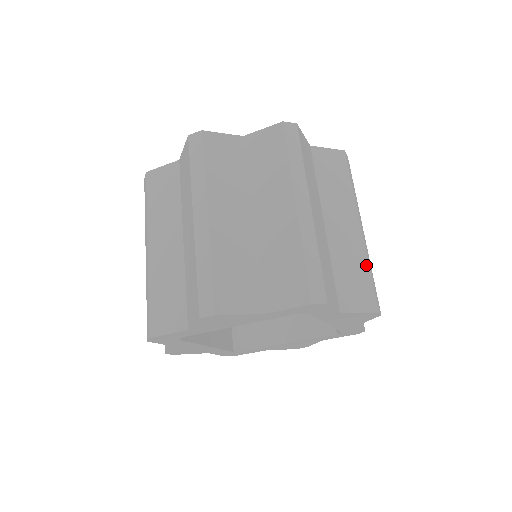
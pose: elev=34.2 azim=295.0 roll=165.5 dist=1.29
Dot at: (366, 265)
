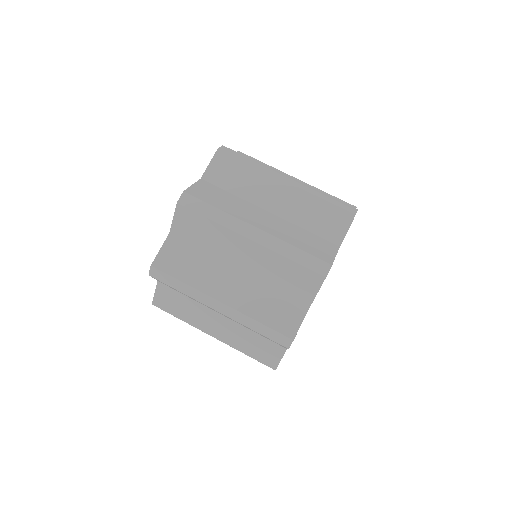
Dot at: (317, 199)
